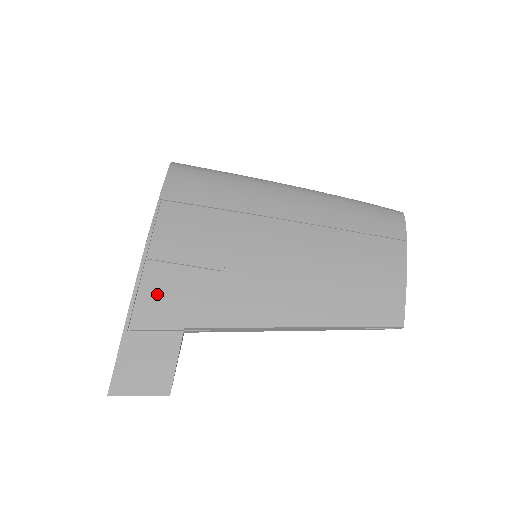
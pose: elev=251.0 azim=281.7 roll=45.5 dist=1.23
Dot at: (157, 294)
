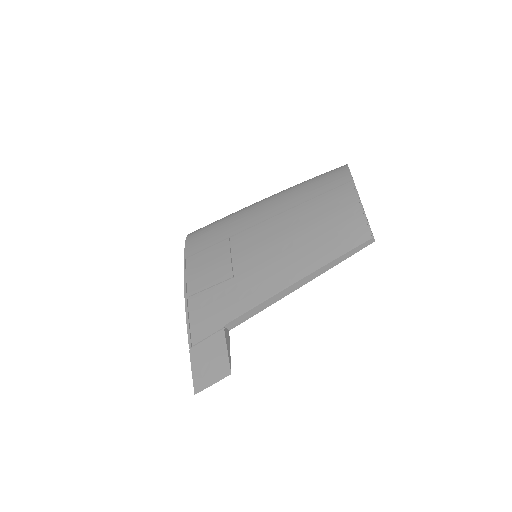
Dot at: (200, 314)
